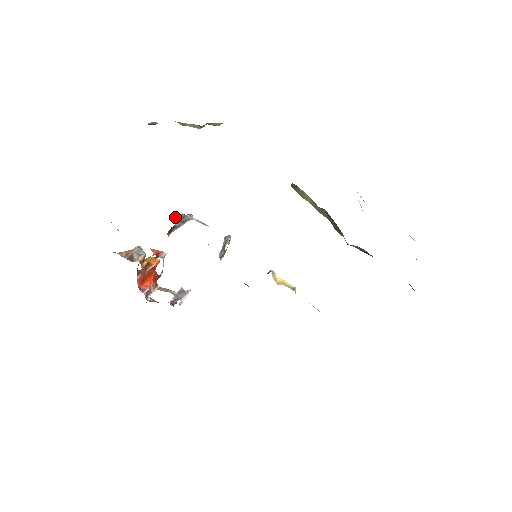
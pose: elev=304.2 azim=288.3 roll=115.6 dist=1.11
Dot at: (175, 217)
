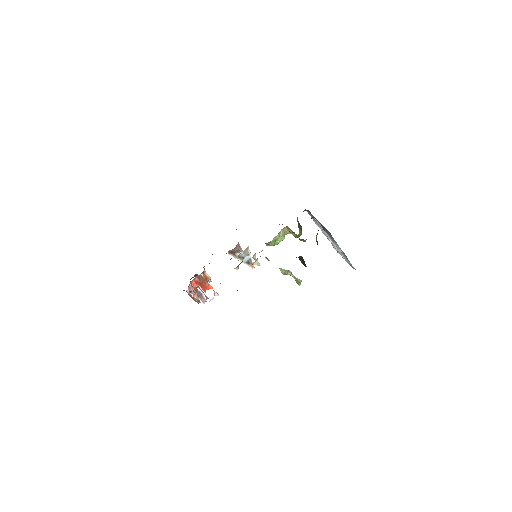
Dot at: (238, 242)
